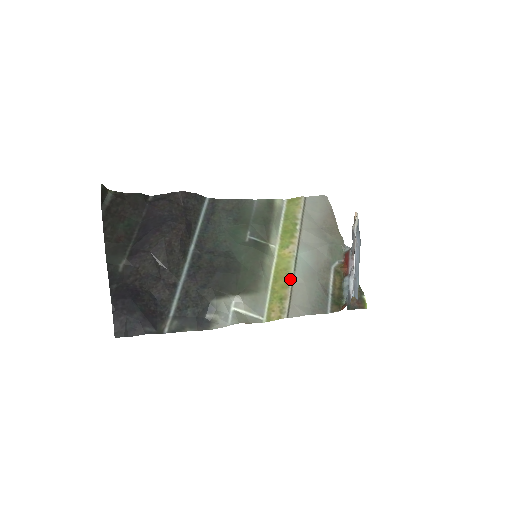
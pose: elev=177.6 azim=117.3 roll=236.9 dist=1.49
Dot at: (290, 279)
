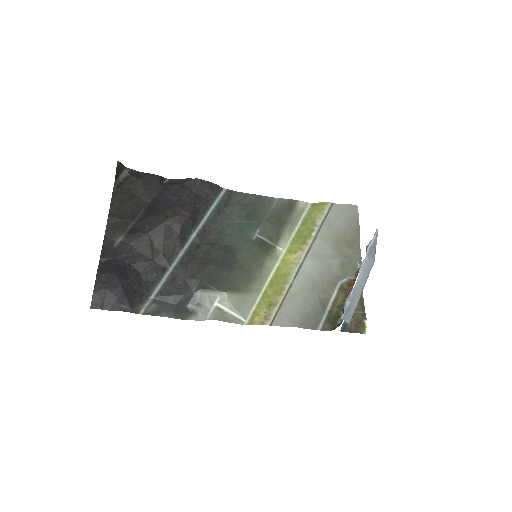
Dot at: (286, 286)
